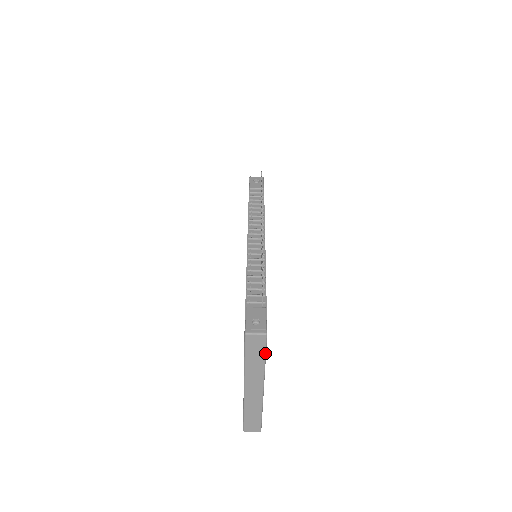
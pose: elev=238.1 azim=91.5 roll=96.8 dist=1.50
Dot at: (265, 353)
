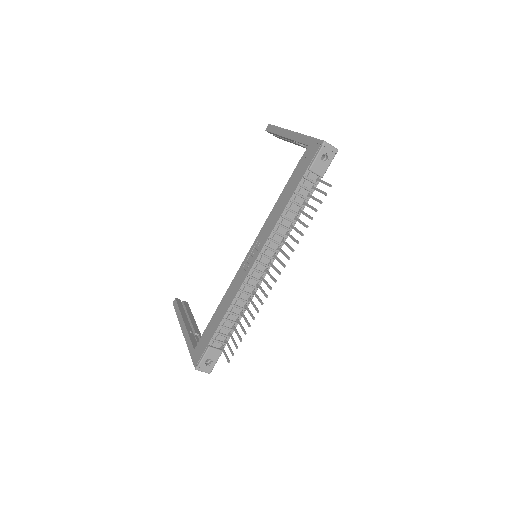
Dot at: occluded
